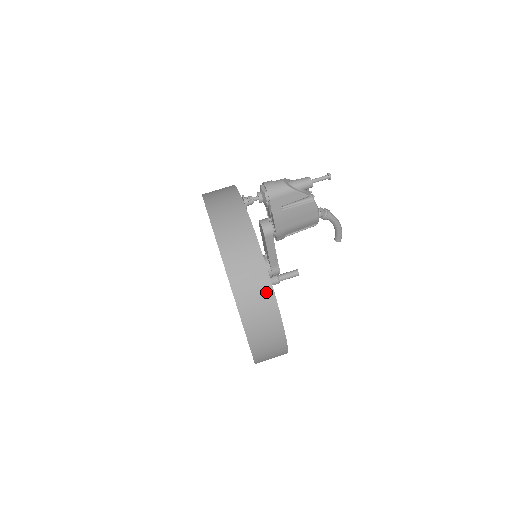
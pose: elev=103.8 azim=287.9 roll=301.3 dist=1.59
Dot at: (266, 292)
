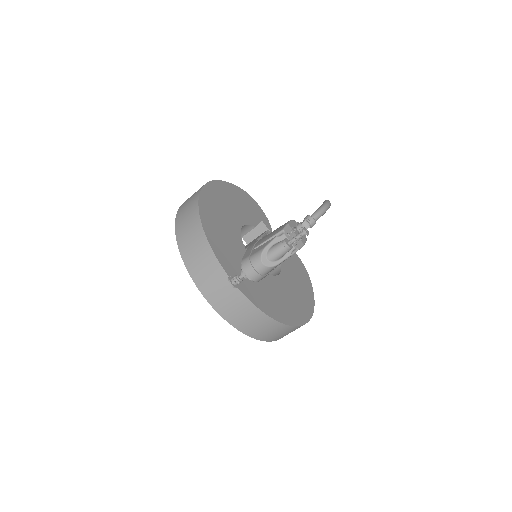
Dot at: (288, 329)
